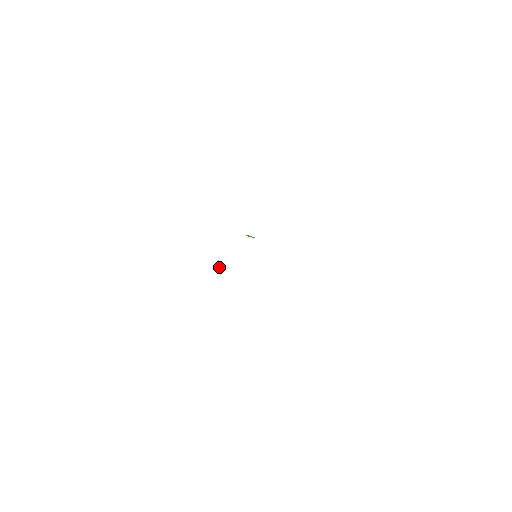
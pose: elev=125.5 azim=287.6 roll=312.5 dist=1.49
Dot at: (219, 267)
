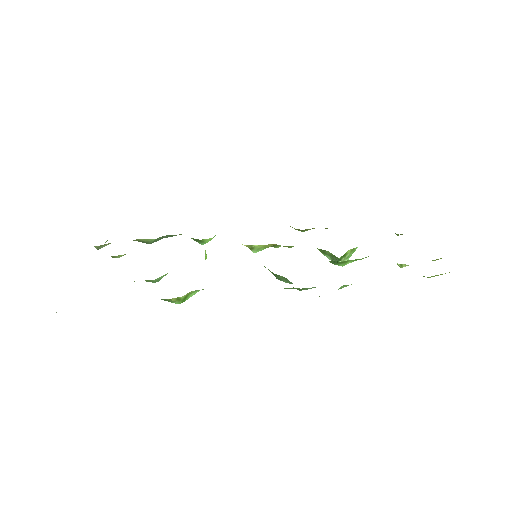
Dot at: (205, 255)
